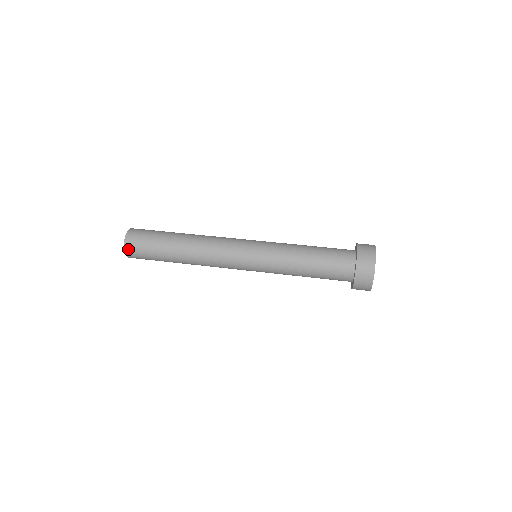
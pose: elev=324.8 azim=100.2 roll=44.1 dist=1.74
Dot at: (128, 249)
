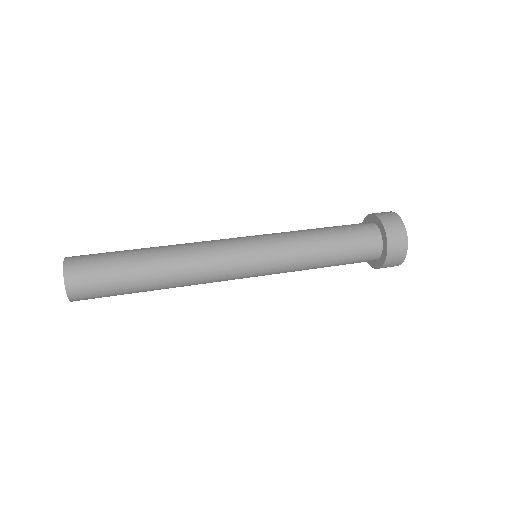
Dot at: (72, 285)
